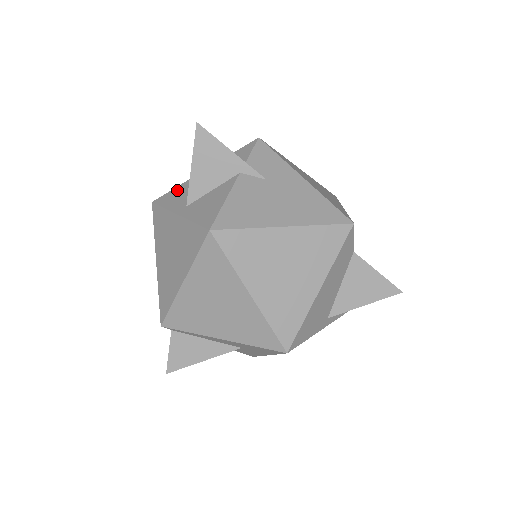
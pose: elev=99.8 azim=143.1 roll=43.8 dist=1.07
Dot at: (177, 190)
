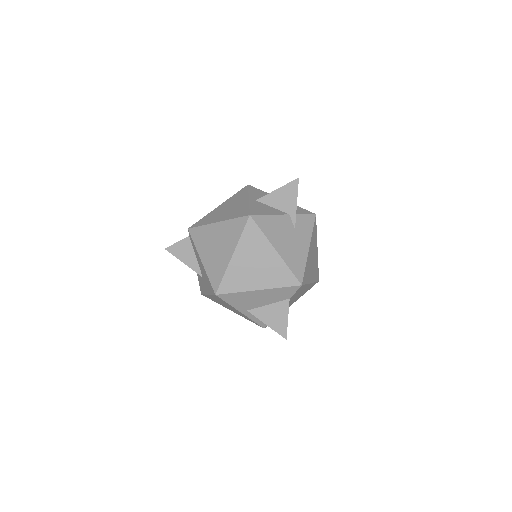
Dot at: (262, 192)
